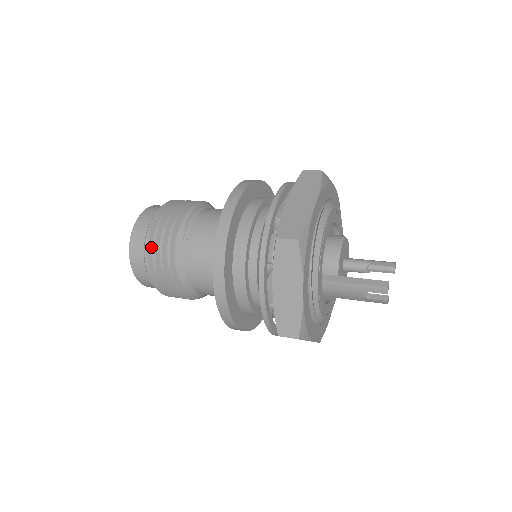
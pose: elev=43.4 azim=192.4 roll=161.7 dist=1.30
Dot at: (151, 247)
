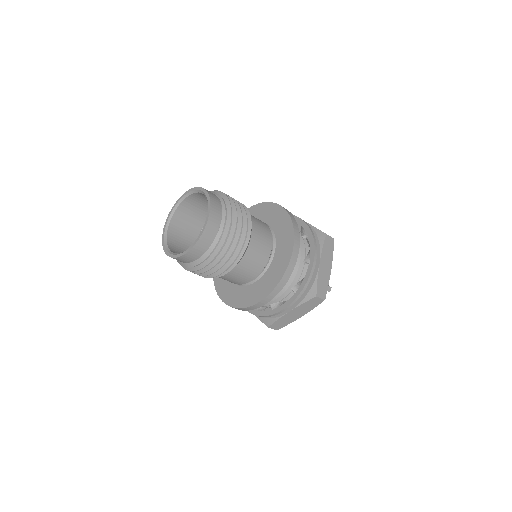
Dot at: (231, 214)
